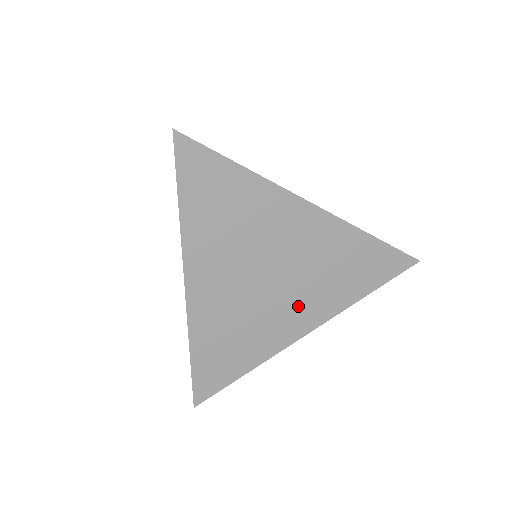
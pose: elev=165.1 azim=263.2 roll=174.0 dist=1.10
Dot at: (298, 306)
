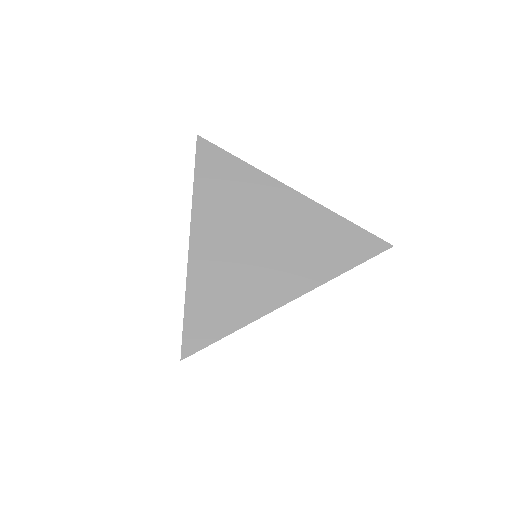
Dot at: (284, 271)
